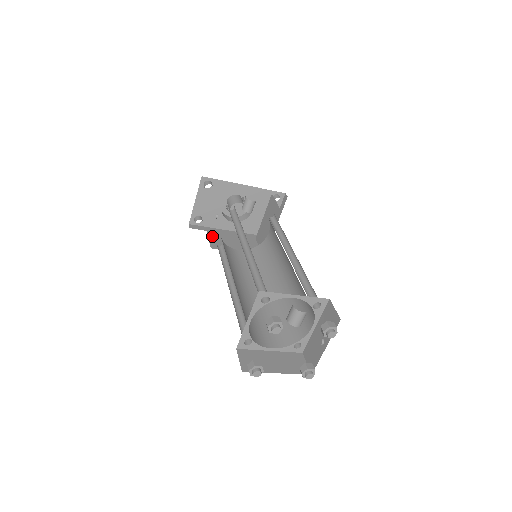
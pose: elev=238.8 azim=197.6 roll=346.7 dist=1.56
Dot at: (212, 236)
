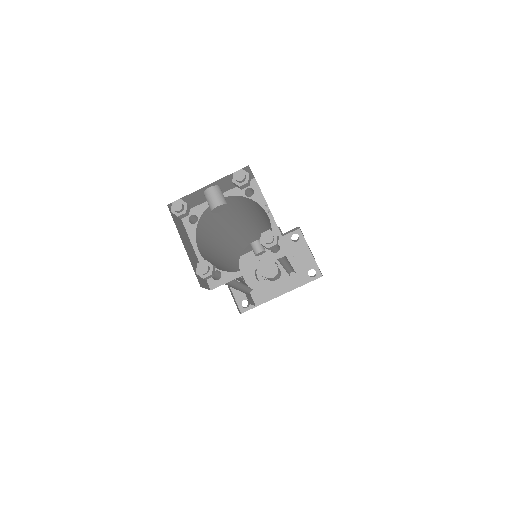
Dot at: occluded
